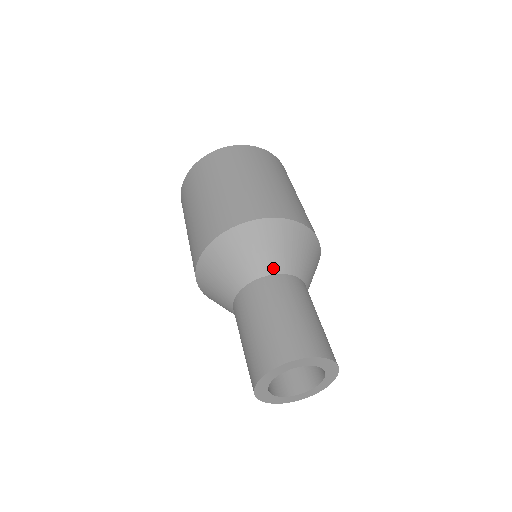
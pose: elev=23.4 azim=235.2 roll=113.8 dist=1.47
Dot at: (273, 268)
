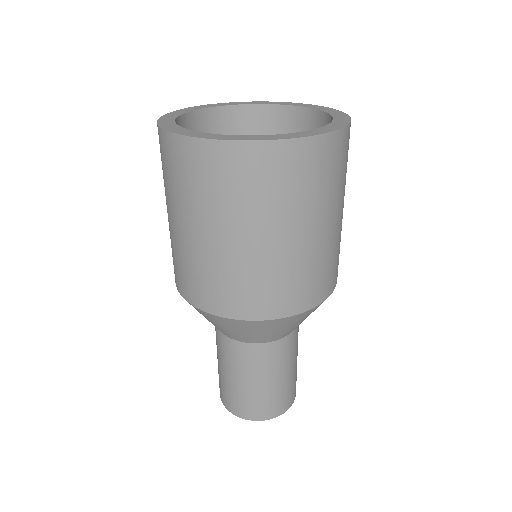
Dot at: (225, 334)
